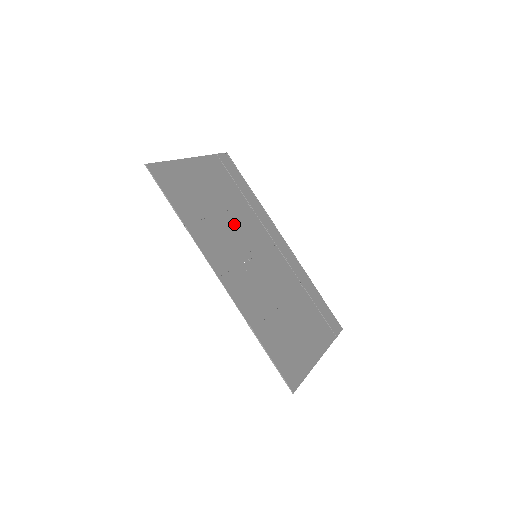
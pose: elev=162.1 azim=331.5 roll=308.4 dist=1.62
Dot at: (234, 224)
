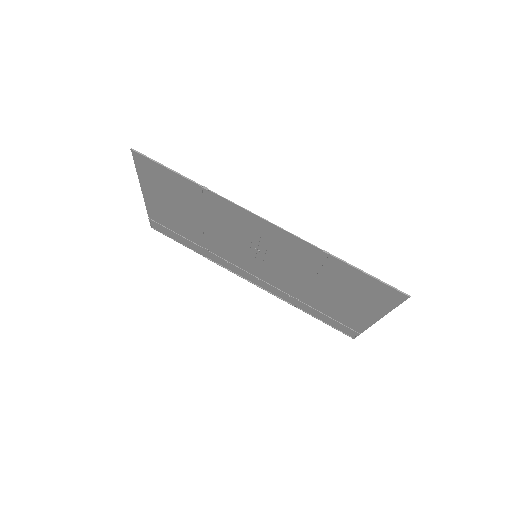
Dot at: (218, 234)
